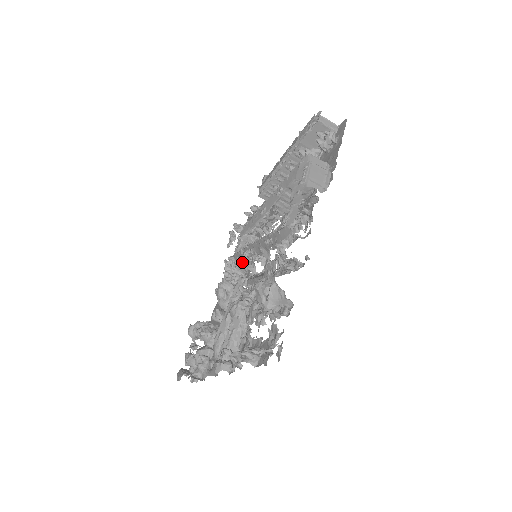
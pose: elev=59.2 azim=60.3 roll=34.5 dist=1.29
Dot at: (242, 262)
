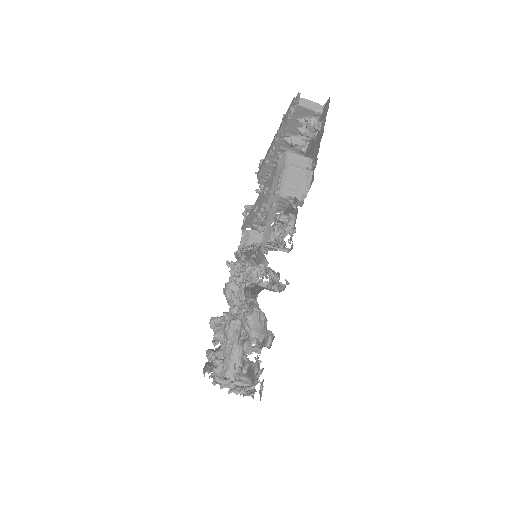
Dot at: occluded
